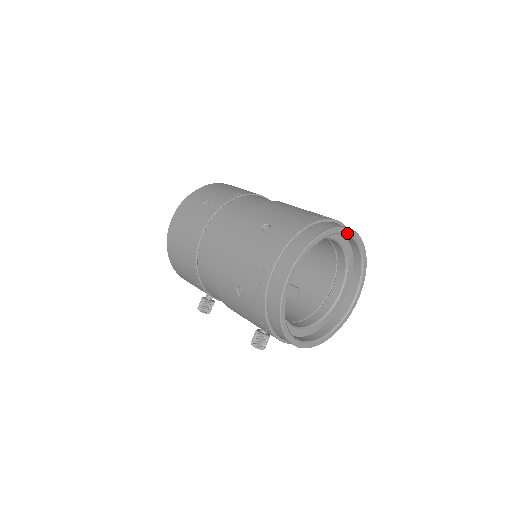
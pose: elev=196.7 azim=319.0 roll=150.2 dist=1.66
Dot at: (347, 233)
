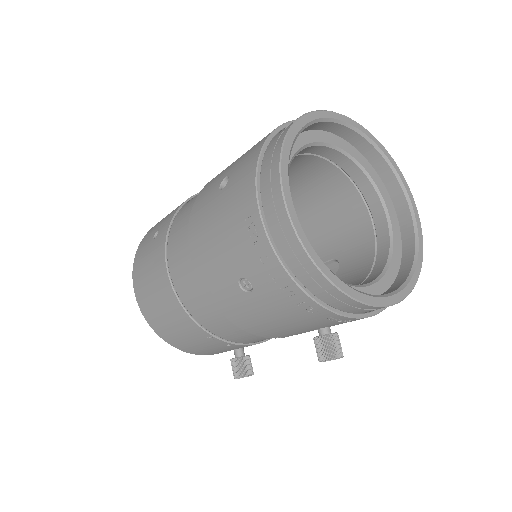
Dot at: (331, 118)
